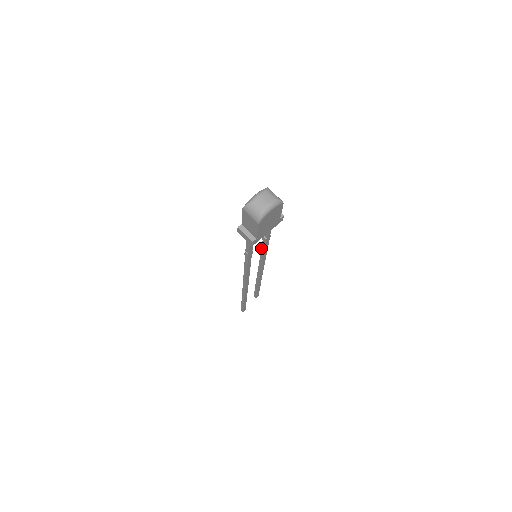
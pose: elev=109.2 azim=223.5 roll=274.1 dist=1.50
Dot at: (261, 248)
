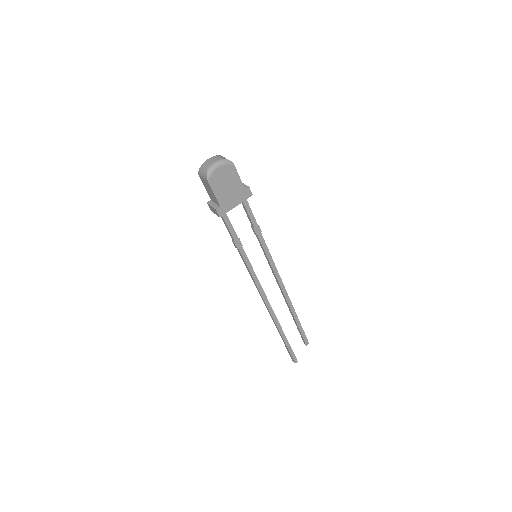
Dot at: (262, 249)
